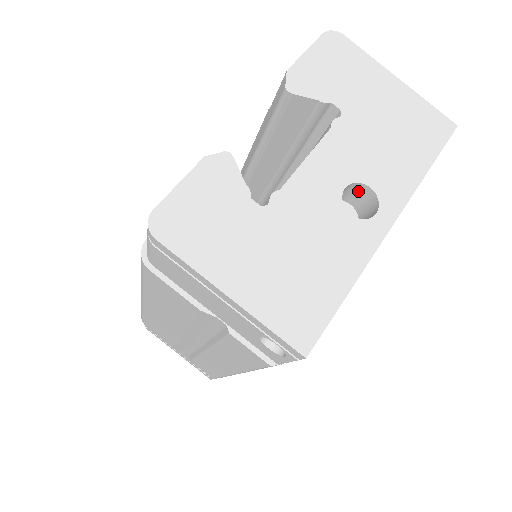
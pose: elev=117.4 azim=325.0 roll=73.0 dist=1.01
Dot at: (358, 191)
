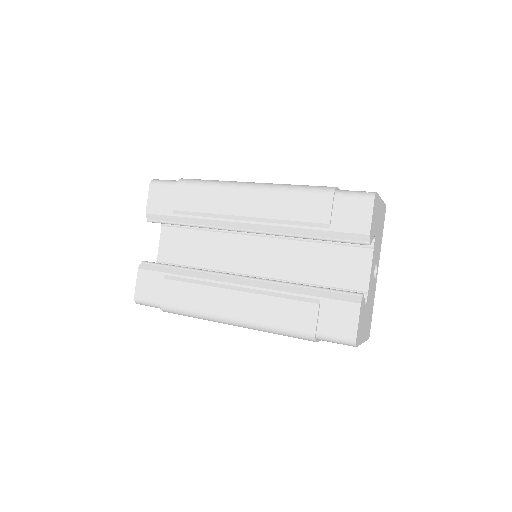
Dot at: occluded
